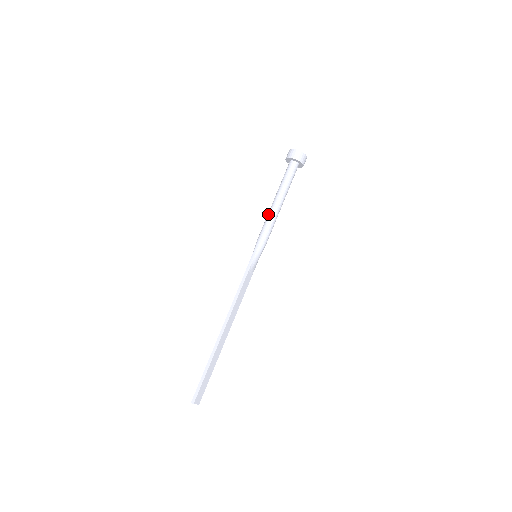
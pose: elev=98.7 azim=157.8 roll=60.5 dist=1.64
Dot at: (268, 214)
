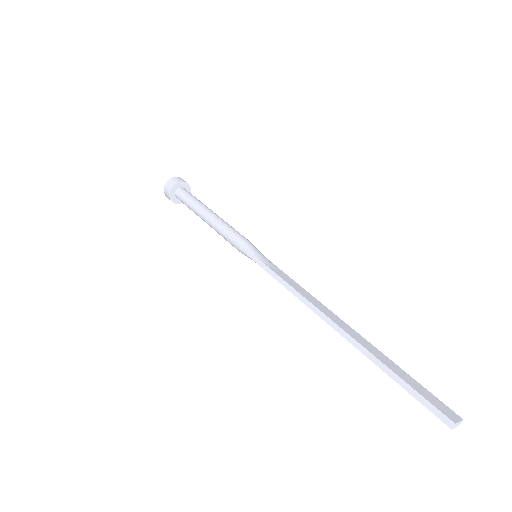
Dot at: (214, 229)
